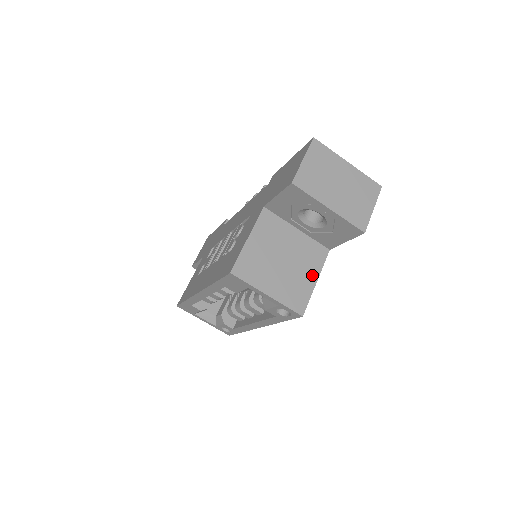
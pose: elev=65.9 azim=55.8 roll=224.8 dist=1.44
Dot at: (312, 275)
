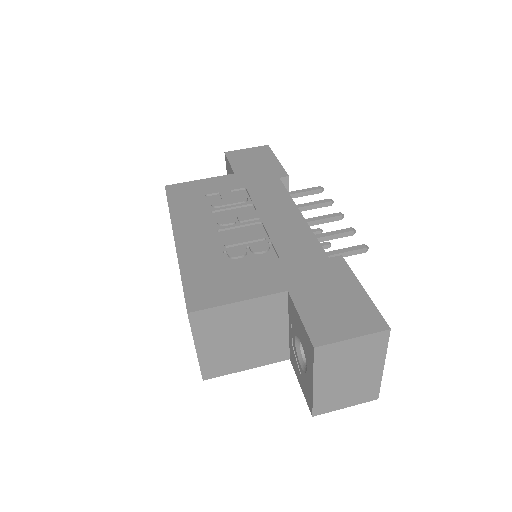
Dot at: (251, 363)
